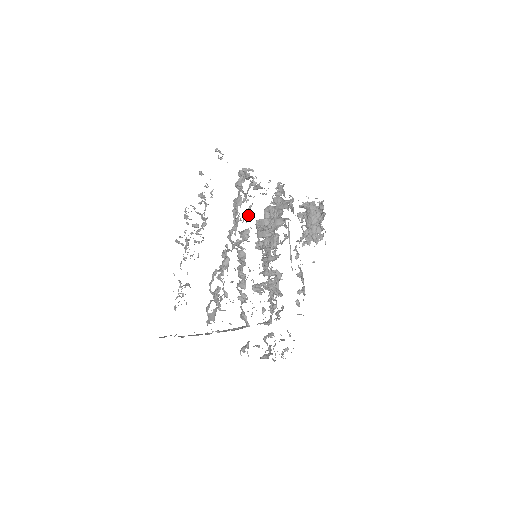
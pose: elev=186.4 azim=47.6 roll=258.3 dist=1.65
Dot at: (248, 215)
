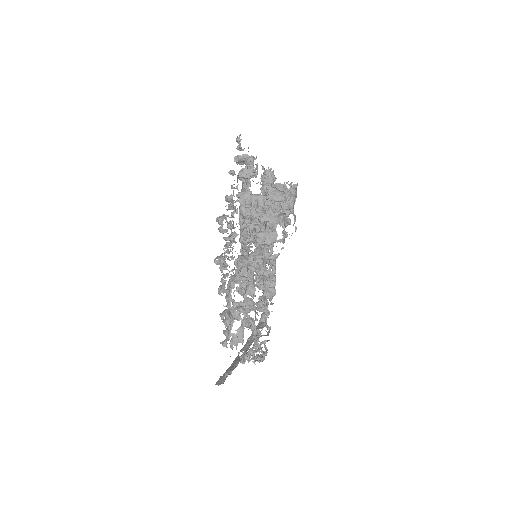
Dot at: (251, 211)
